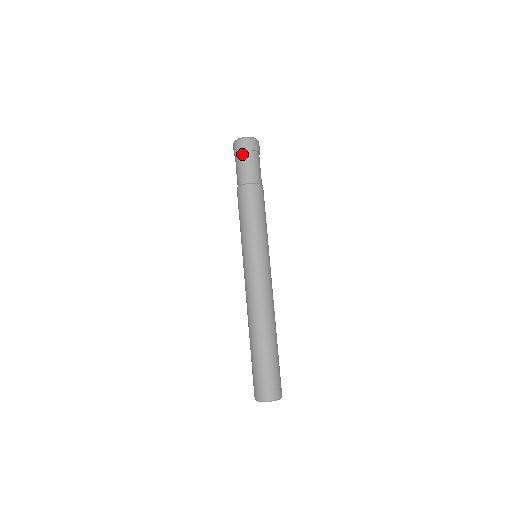
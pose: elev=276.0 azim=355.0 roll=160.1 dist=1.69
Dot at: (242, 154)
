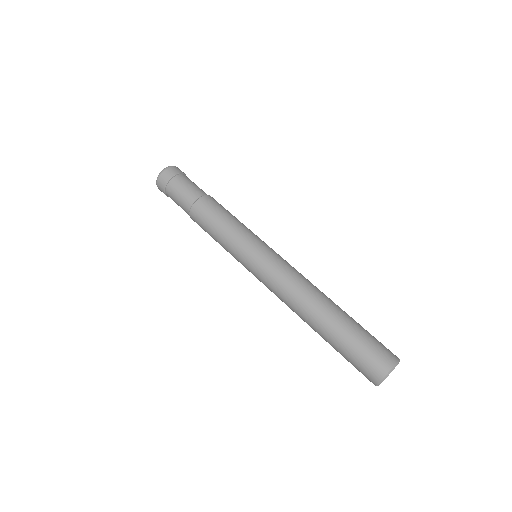
Dot at: (172, 183)
